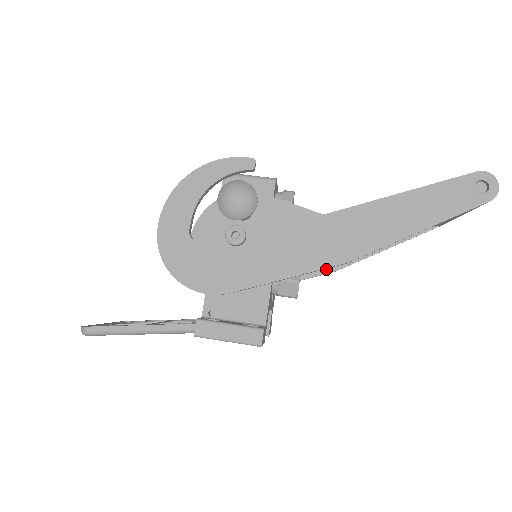
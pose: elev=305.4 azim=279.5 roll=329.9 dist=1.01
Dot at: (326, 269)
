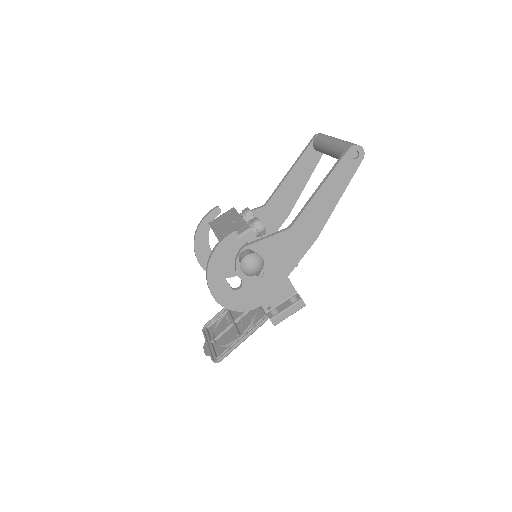
Dot at: (283, 219)
